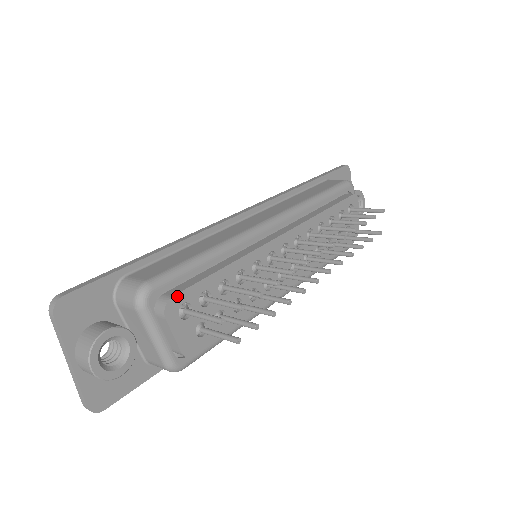
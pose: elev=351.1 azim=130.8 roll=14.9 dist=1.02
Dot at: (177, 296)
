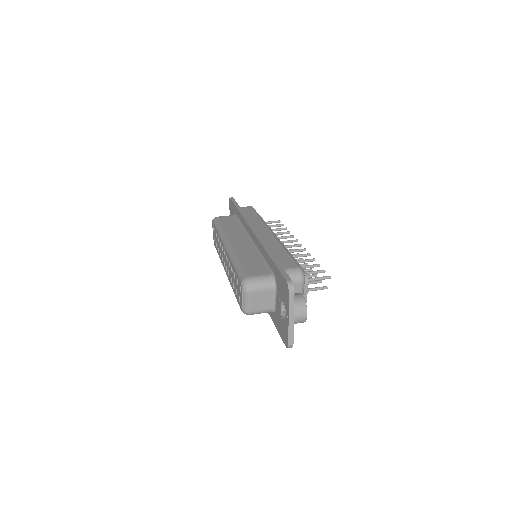
Dot at: (305, 272)
